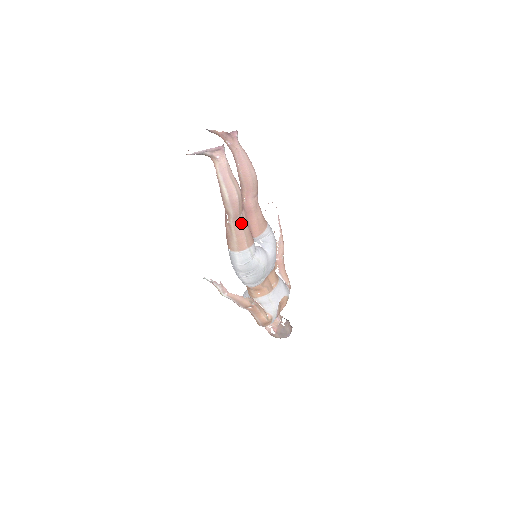
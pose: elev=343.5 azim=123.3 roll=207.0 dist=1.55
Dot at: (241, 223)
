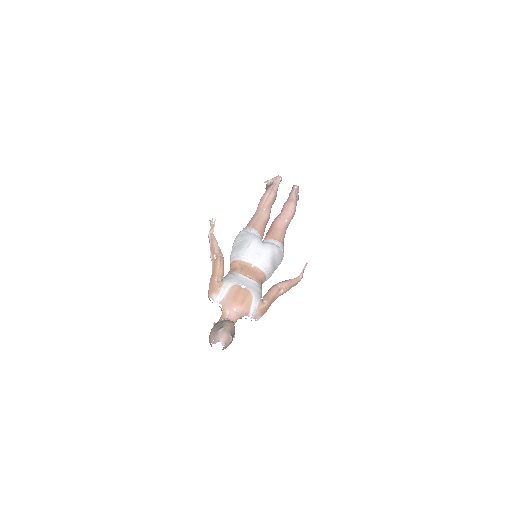
Dot at: (260, 214)
